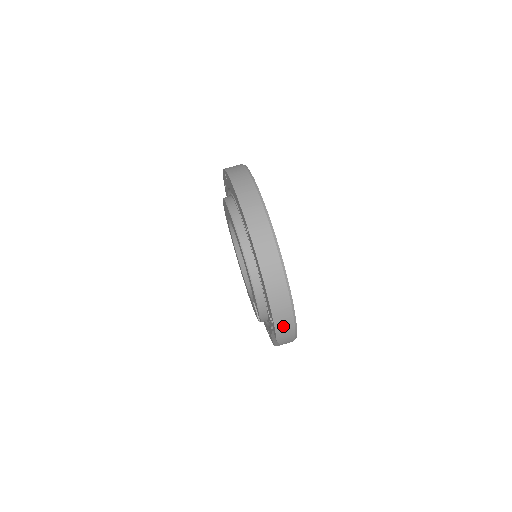
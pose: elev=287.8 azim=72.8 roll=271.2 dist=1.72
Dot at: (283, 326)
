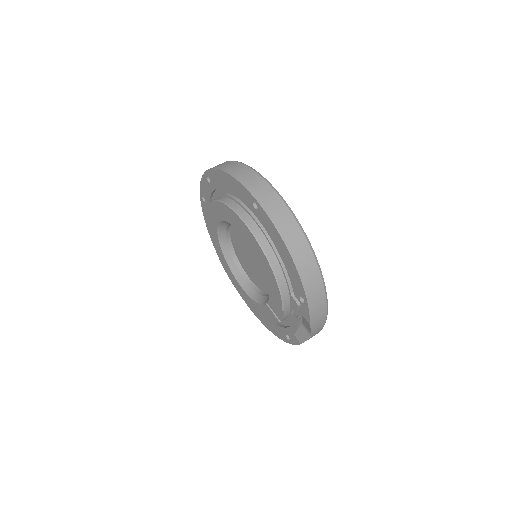
Dot at: (315, 301)
